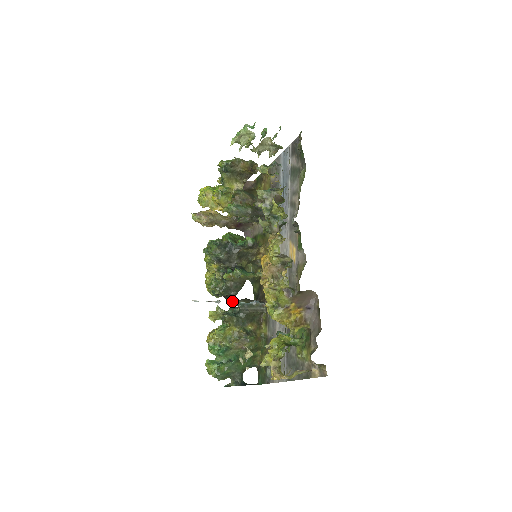
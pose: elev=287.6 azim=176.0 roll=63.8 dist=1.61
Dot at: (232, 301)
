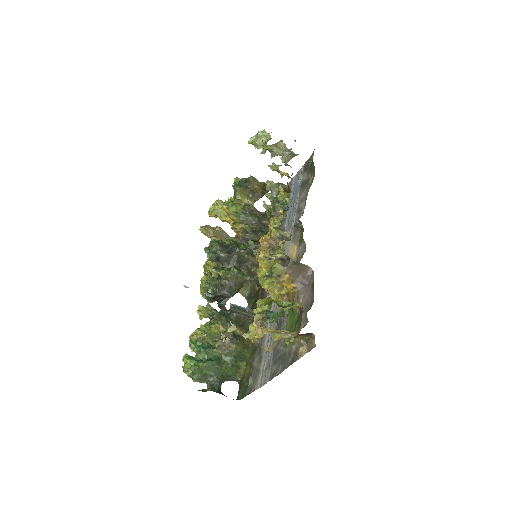
Dot at: (224, 304)
